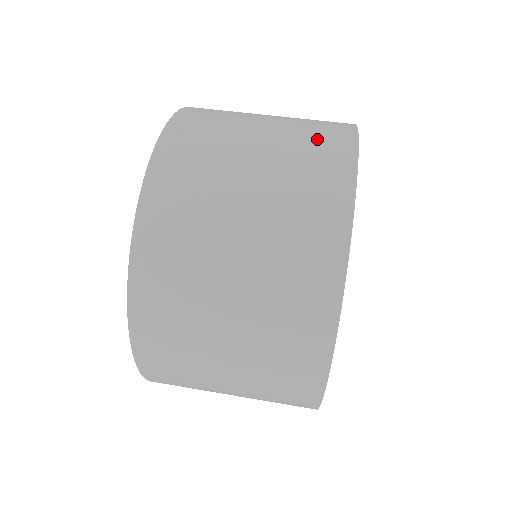
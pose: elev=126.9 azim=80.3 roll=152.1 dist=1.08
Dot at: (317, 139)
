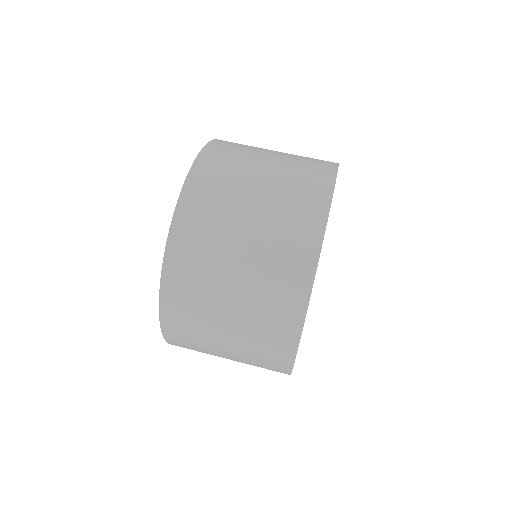
Dot at: (289, 243)
